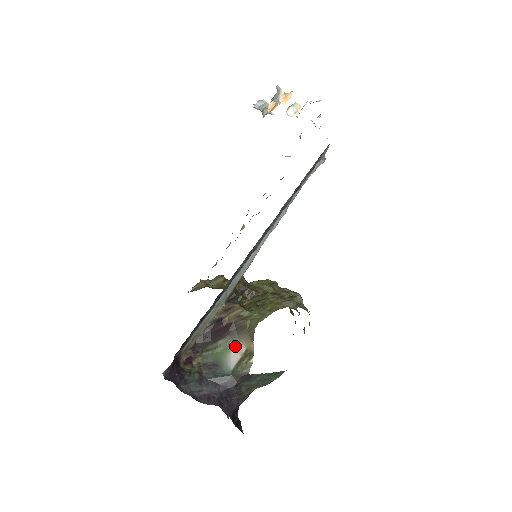
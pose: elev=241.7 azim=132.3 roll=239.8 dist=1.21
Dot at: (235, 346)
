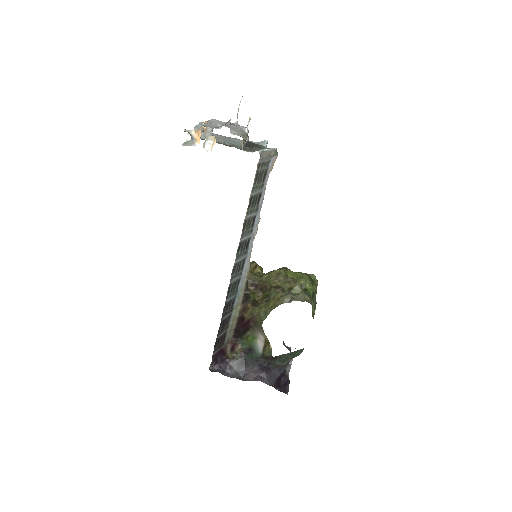
Dot at: (258, 336)
